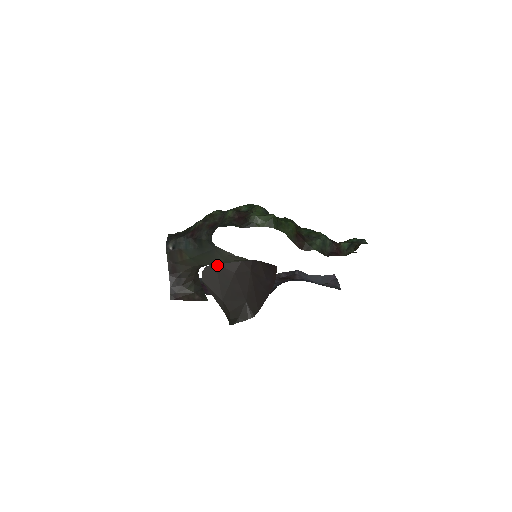
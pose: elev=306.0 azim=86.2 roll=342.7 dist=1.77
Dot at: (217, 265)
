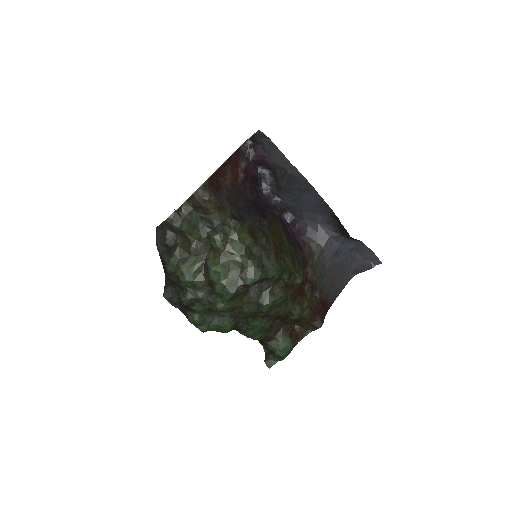
Dot at: occluded
